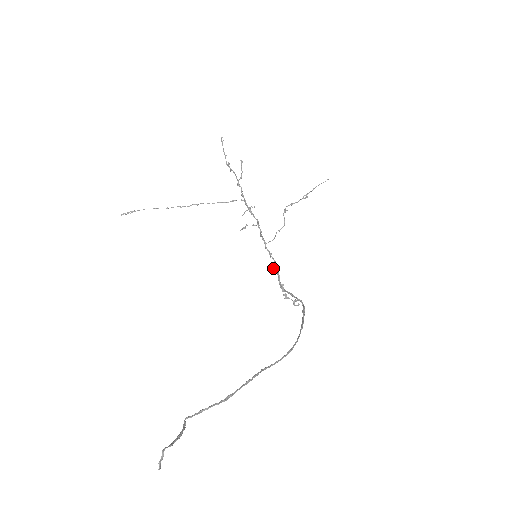
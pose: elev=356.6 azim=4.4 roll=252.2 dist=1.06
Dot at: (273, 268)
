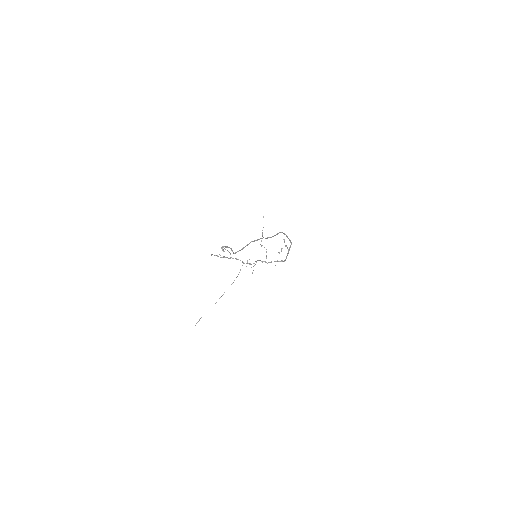
Dot at: occluded
